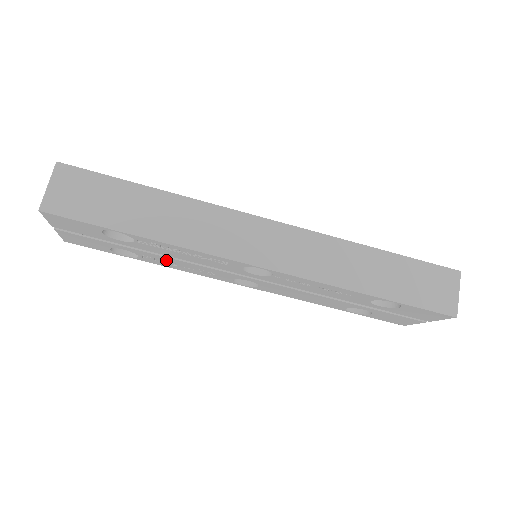
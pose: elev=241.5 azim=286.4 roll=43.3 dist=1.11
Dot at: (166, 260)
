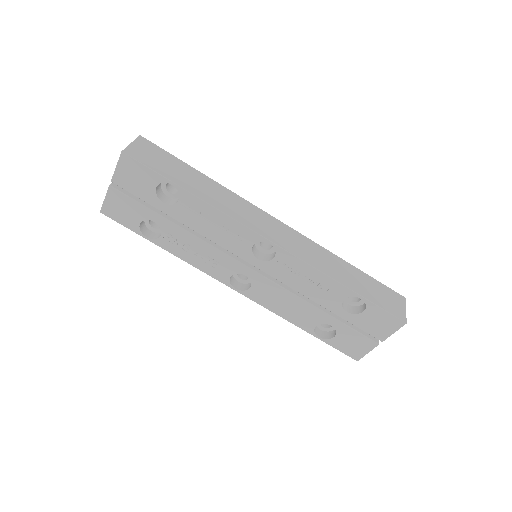
Dot at: (185, 240)
